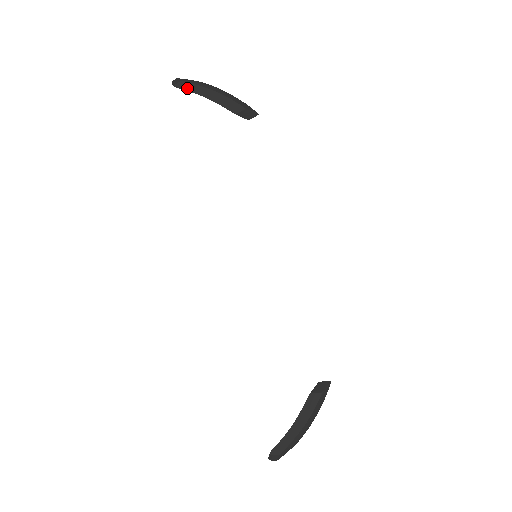
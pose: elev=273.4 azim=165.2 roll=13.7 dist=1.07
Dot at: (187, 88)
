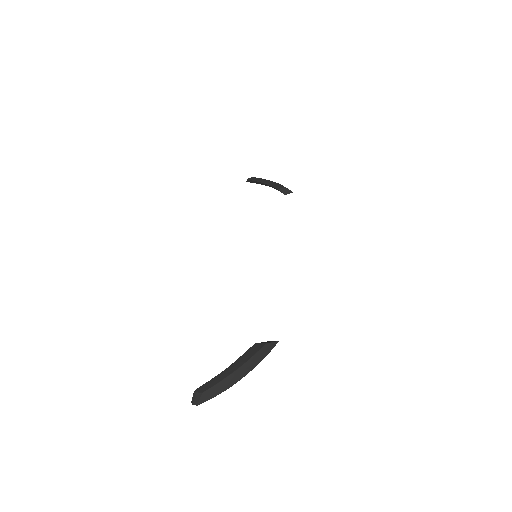
Dot at: (254, 180)
